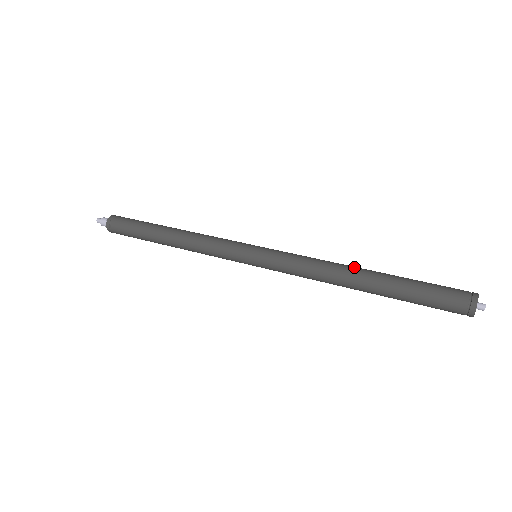
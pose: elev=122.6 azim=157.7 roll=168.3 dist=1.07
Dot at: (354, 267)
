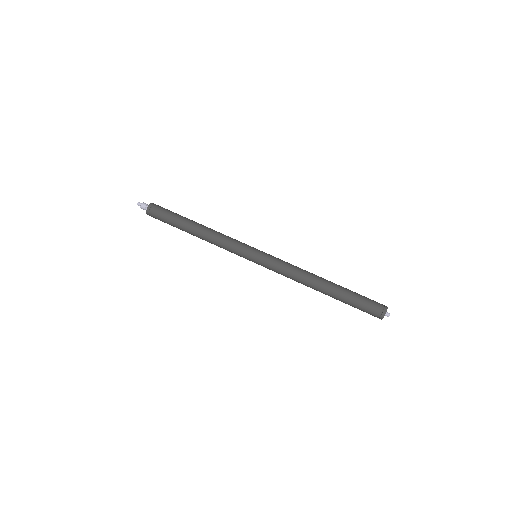
Dot at: (318, 280)
